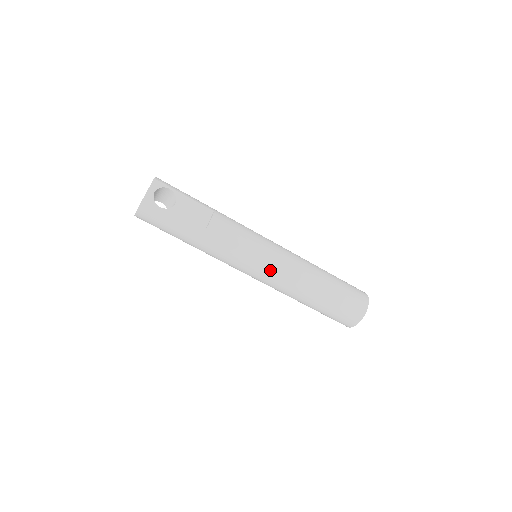
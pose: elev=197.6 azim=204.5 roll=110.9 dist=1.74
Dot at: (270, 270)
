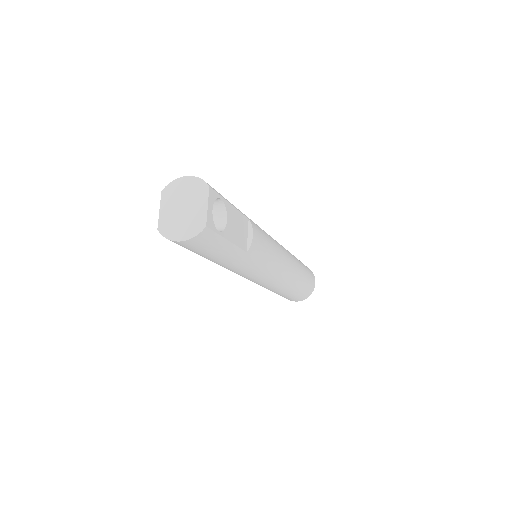
Dot at: (278, 275)
